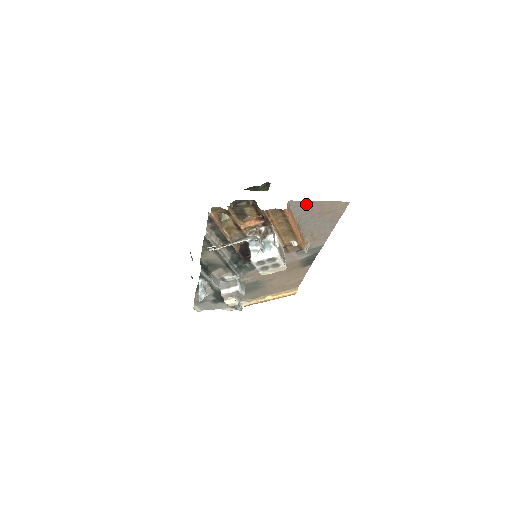
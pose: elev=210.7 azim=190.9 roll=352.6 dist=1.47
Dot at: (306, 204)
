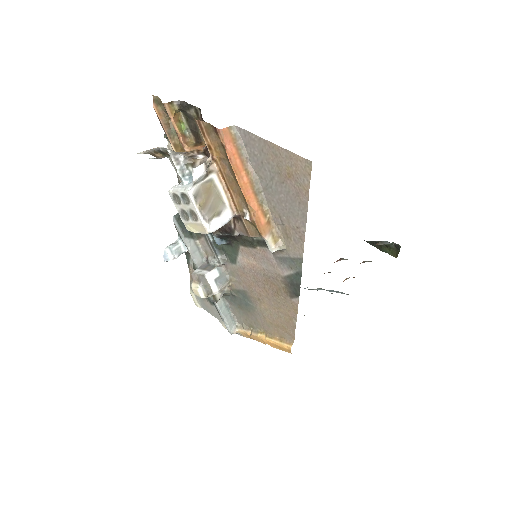
Dot at: (258, 143)
